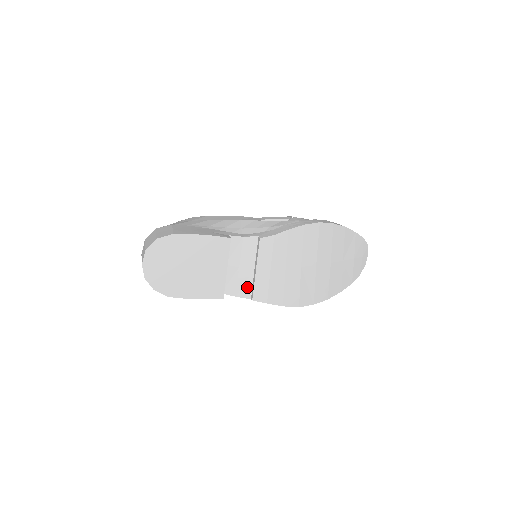
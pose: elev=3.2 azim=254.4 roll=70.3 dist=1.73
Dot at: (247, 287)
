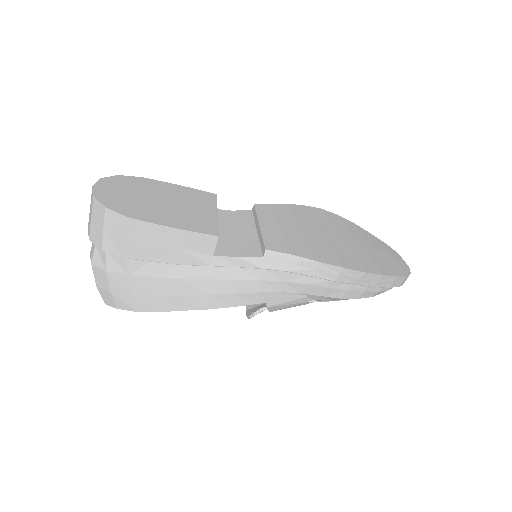
Dot at: (252, 247)
